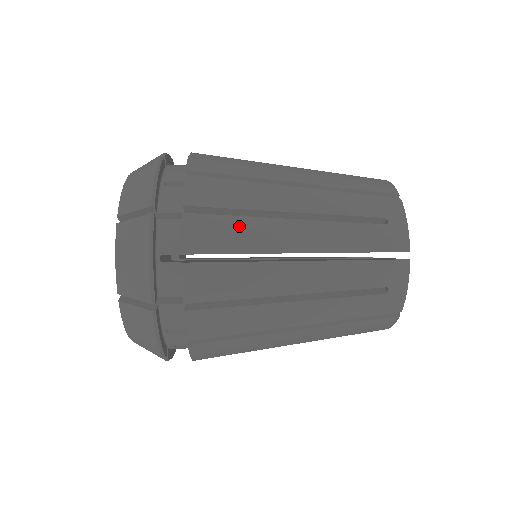
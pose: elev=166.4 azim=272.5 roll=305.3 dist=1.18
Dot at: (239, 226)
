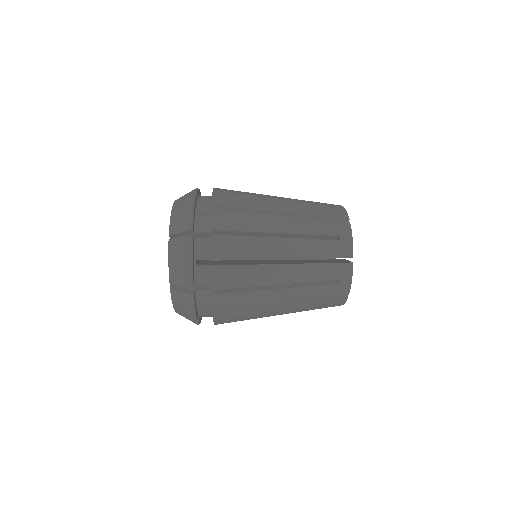
Dot at: (245, 199)
